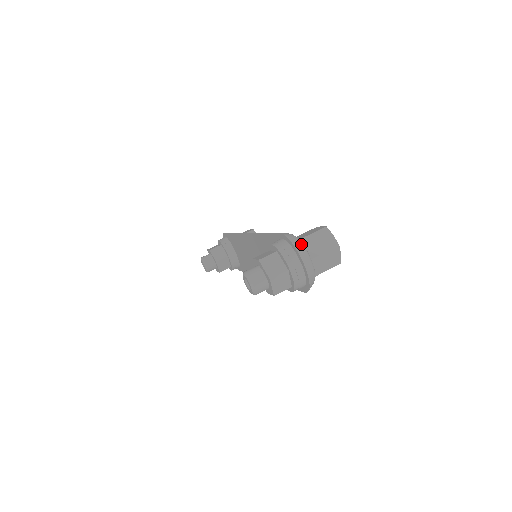
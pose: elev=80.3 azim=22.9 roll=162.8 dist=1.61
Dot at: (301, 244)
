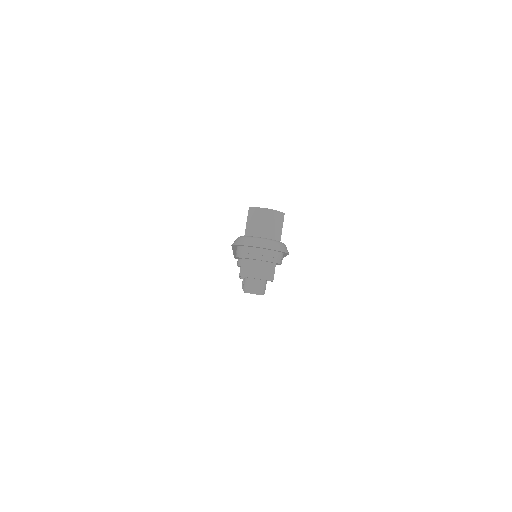
Dot at: (247, 238)
